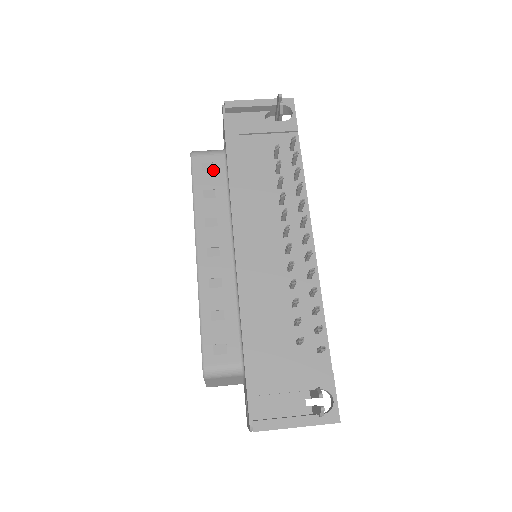
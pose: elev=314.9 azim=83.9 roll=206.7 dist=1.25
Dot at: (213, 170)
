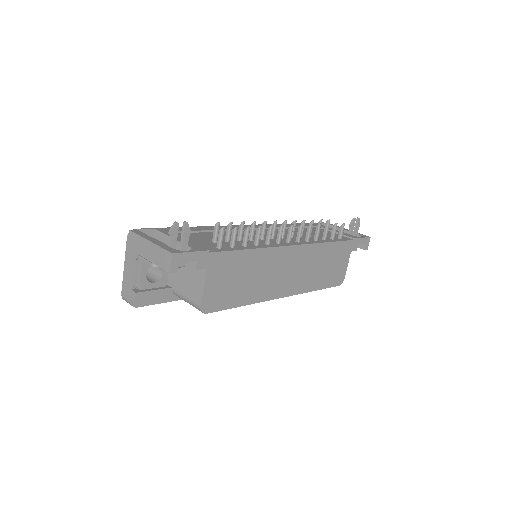
Dot at: occluded
